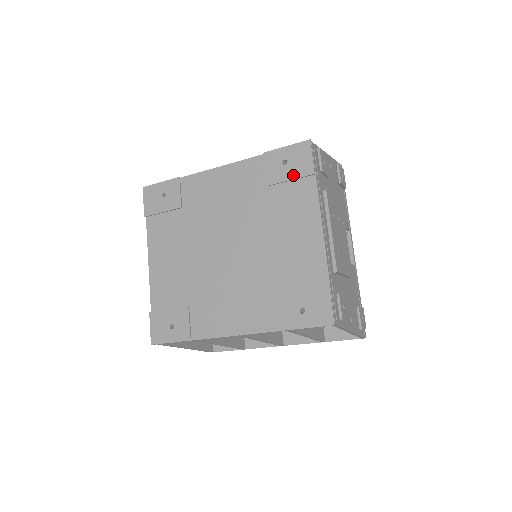
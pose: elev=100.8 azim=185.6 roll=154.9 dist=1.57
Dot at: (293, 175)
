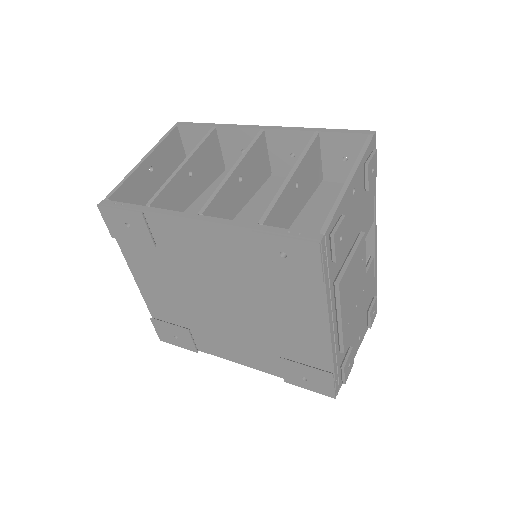
Dot at: (294, 273)
